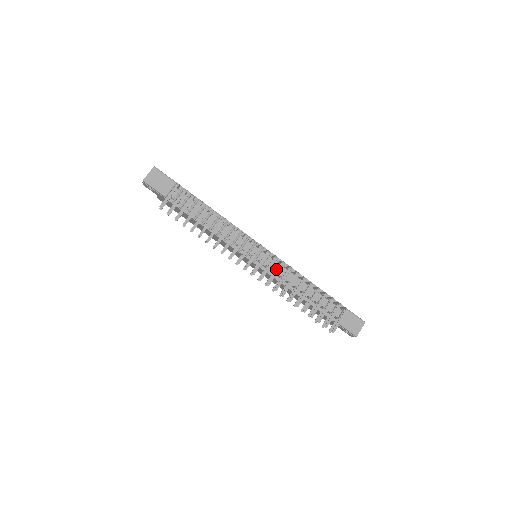
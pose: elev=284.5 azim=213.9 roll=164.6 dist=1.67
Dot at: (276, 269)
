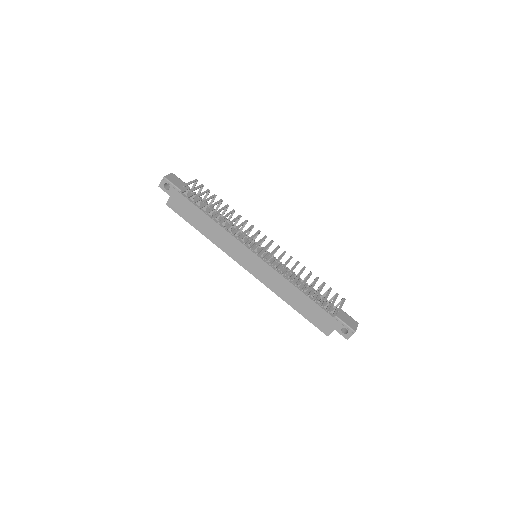
Dot at: (276, 265)
